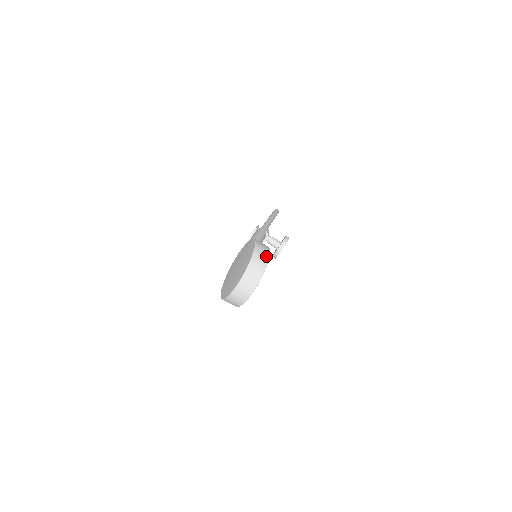
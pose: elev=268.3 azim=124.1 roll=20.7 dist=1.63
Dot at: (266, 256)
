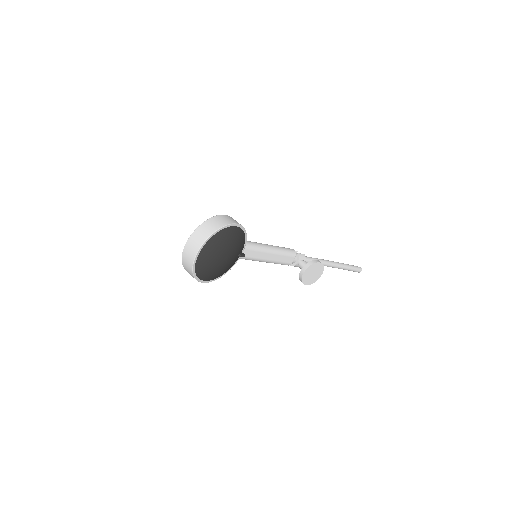
Dot at: (224, 223)
